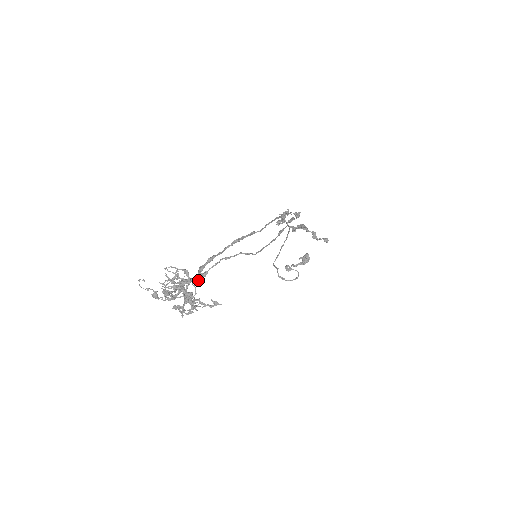
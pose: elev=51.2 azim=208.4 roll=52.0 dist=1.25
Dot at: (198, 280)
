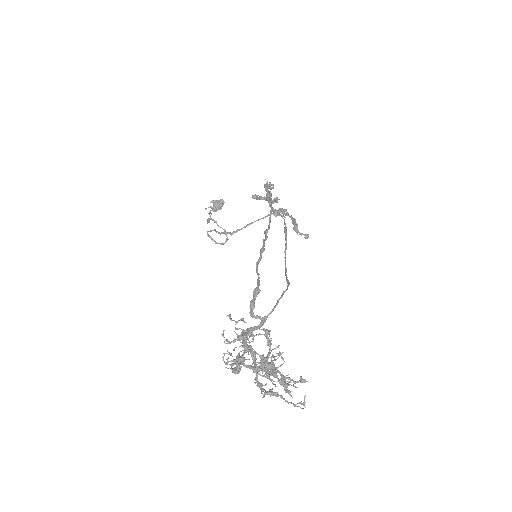
Dot at: occluded
